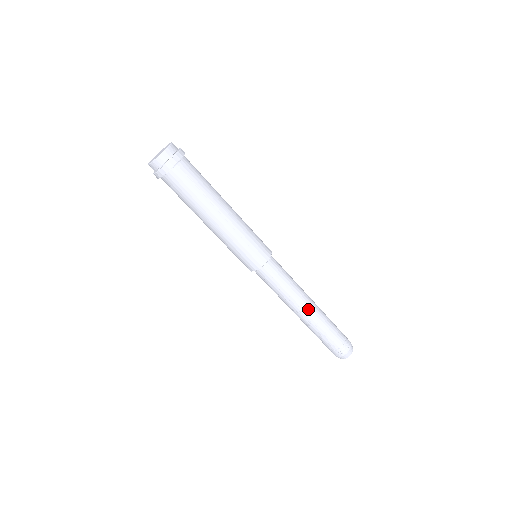
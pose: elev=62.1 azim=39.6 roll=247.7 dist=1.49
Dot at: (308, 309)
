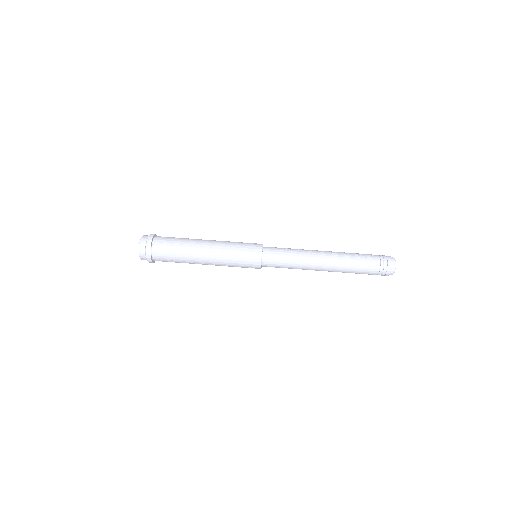
Dot at: occluded
